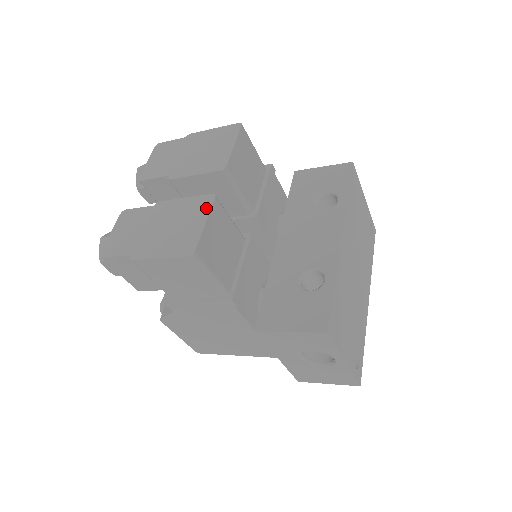
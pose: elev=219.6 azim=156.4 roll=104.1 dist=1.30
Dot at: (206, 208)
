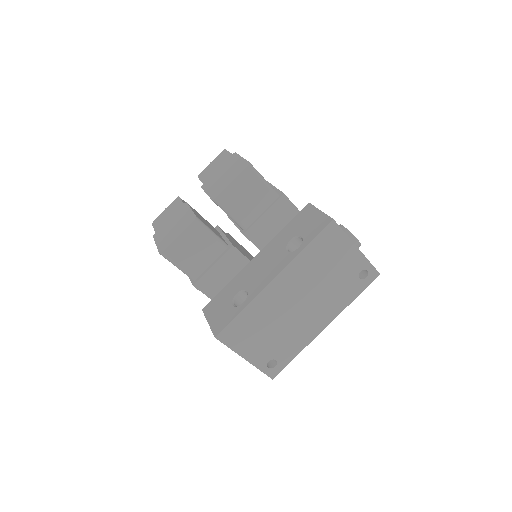
Dot at: (186, 225)
